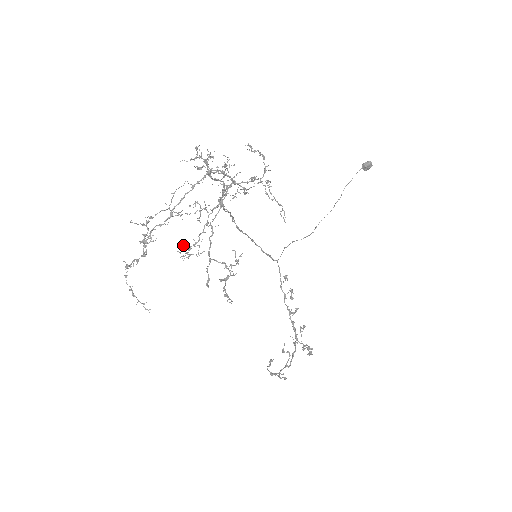
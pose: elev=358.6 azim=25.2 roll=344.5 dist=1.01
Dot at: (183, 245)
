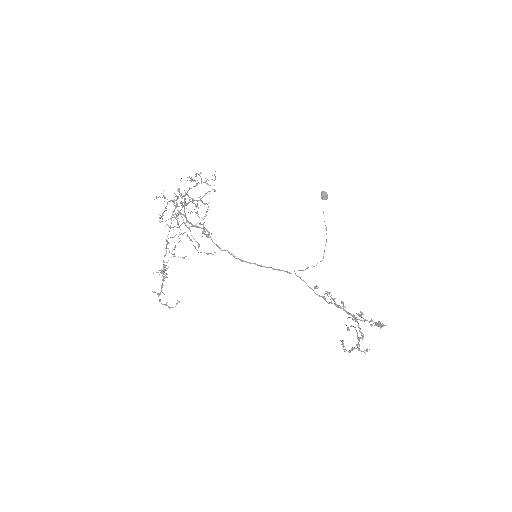
Dot at: (159, 218)
